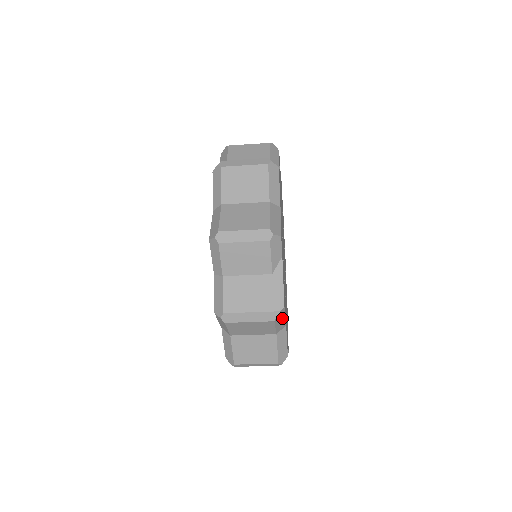
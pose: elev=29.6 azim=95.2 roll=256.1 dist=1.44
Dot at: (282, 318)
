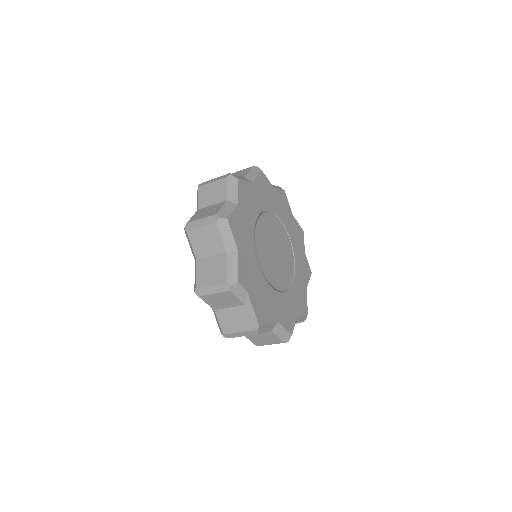
Dot at: (266, 326)
